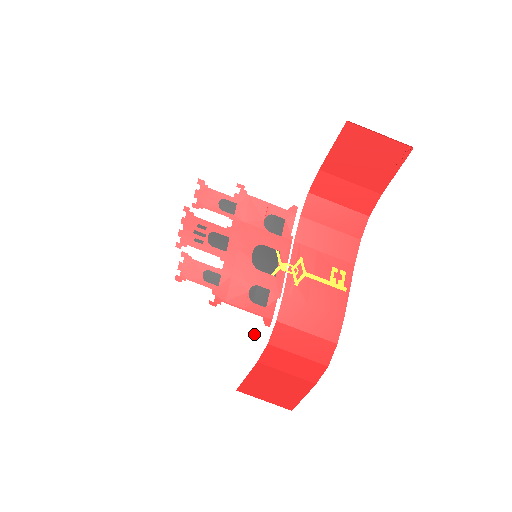
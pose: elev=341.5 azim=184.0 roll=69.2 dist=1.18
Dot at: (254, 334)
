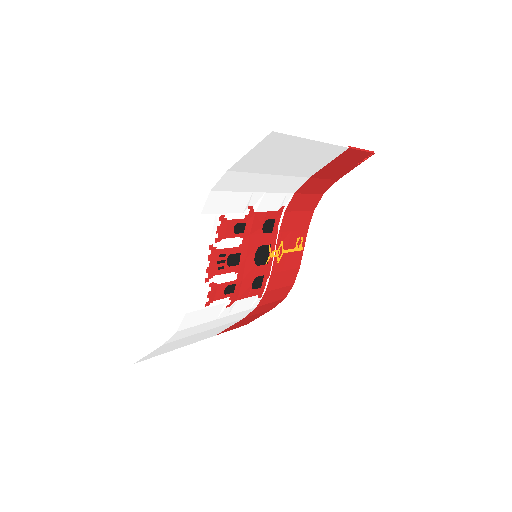
Dot at: (250, 307)
